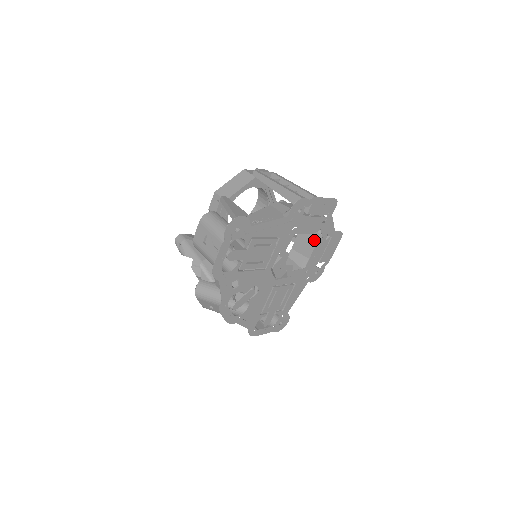
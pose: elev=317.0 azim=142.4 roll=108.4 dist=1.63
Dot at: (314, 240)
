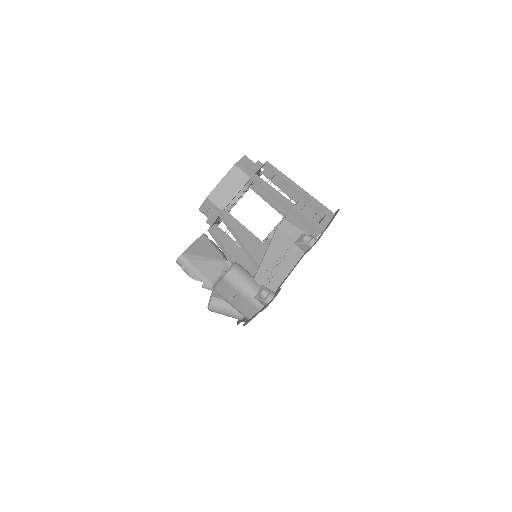
Dot at: occluded
